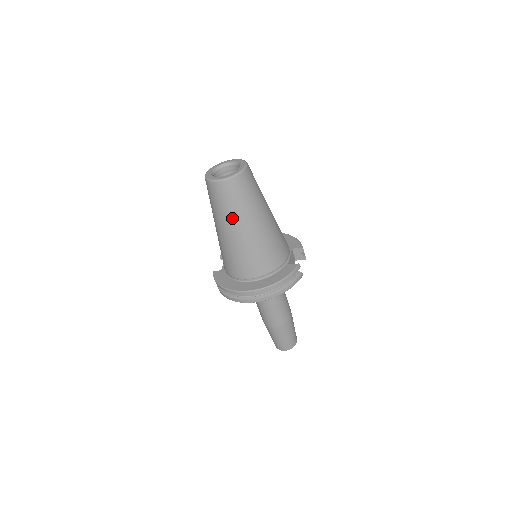
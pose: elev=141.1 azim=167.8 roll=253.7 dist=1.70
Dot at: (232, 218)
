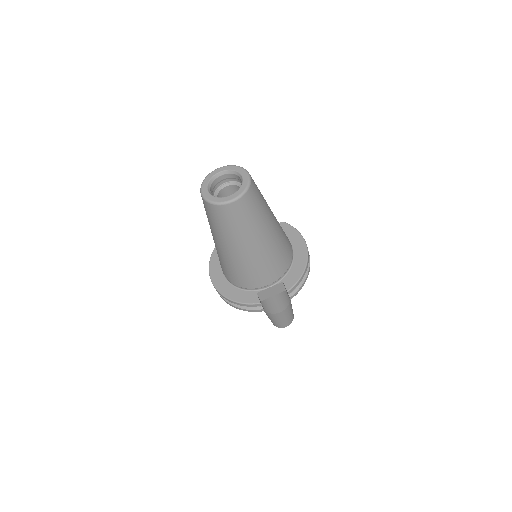
Dot at: (210, 227)
